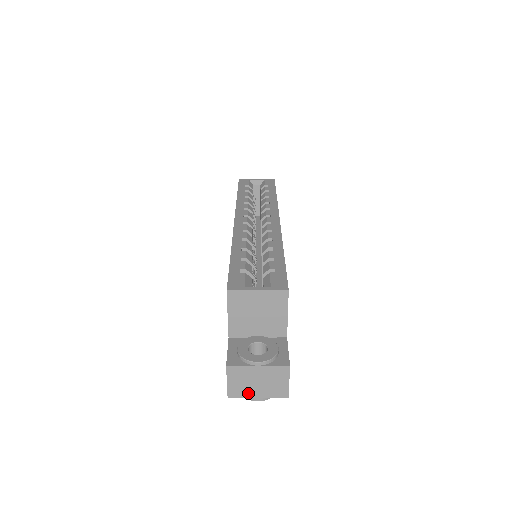
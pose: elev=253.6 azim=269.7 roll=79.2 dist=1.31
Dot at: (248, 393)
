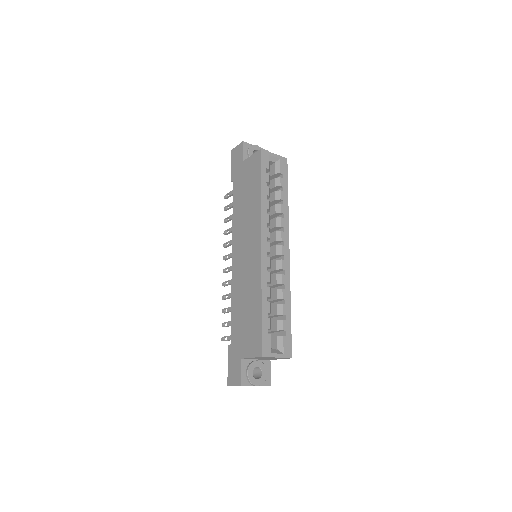
Dot at: occluded
